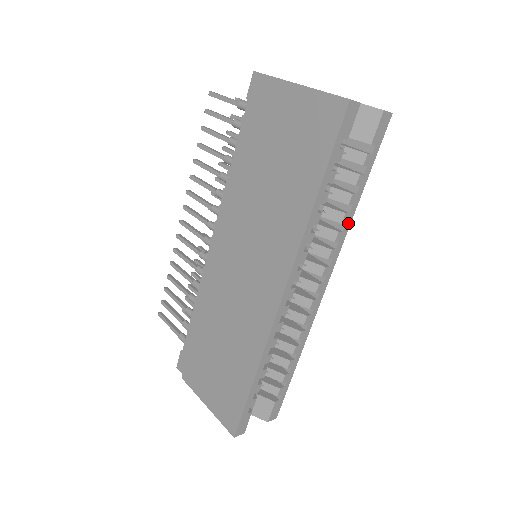
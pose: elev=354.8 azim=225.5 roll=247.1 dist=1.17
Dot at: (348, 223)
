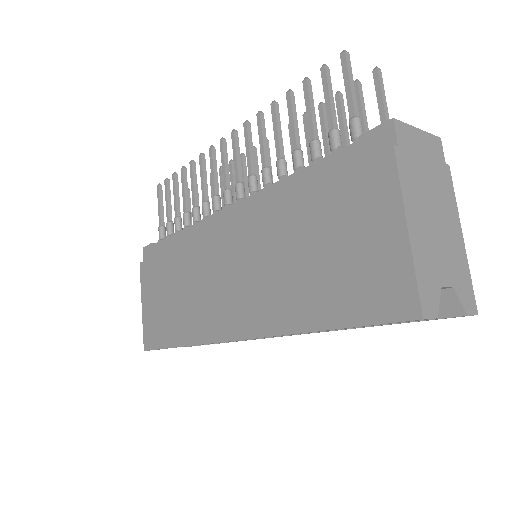
Dot at: occluded
